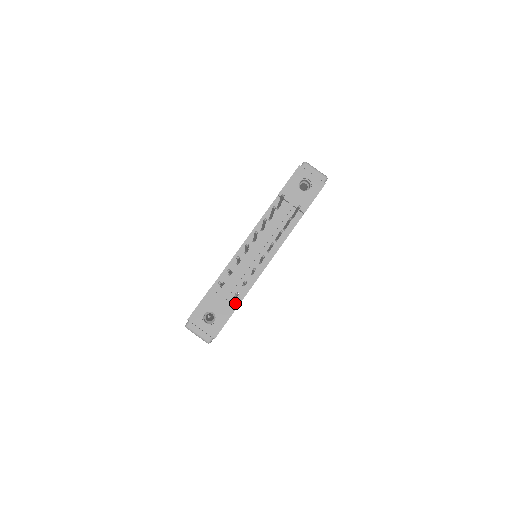
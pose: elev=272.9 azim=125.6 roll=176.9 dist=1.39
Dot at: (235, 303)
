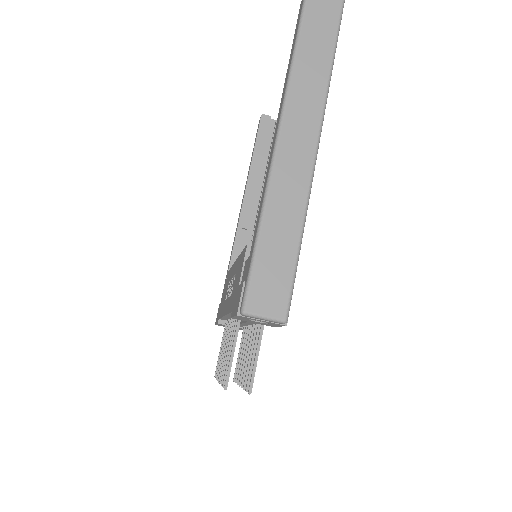
Dot at: occluded
